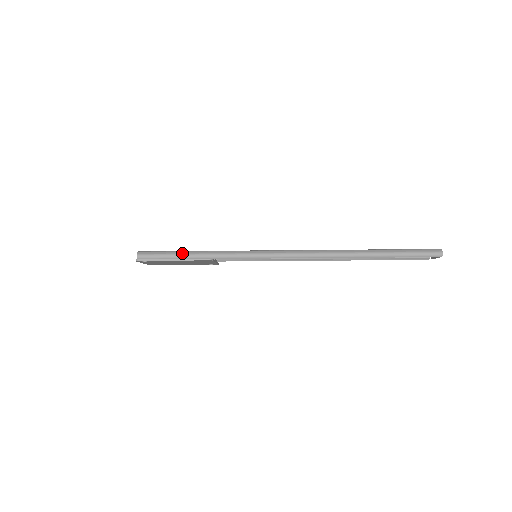
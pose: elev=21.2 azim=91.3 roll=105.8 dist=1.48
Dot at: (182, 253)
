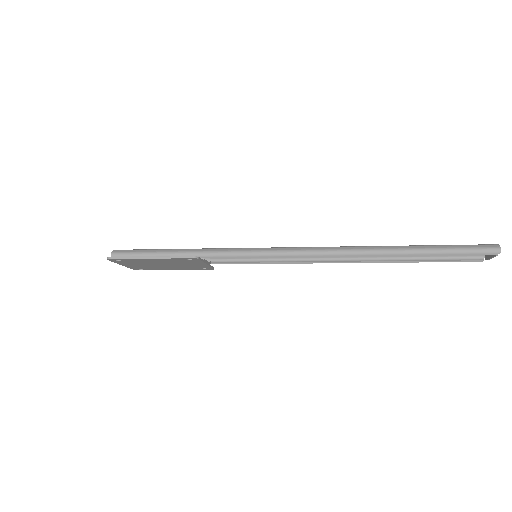
Dot at: (164, 251)
